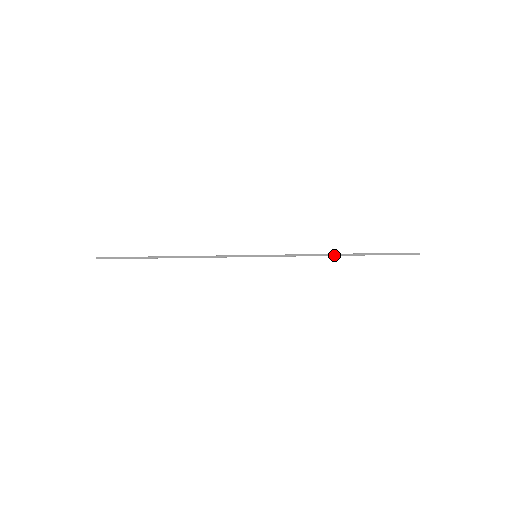
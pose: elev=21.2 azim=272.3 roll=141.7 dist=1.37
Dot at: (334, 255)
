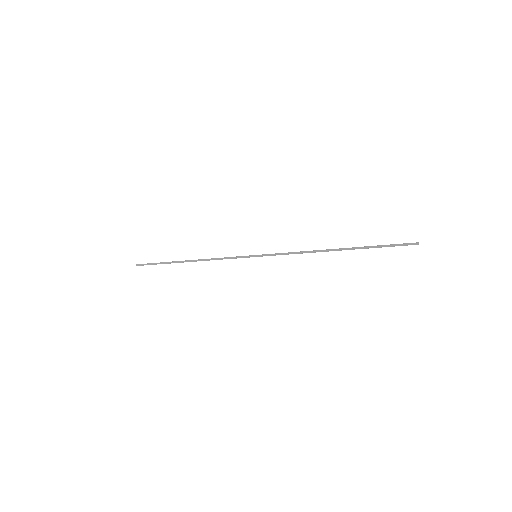
Dot at: (327, 250)
